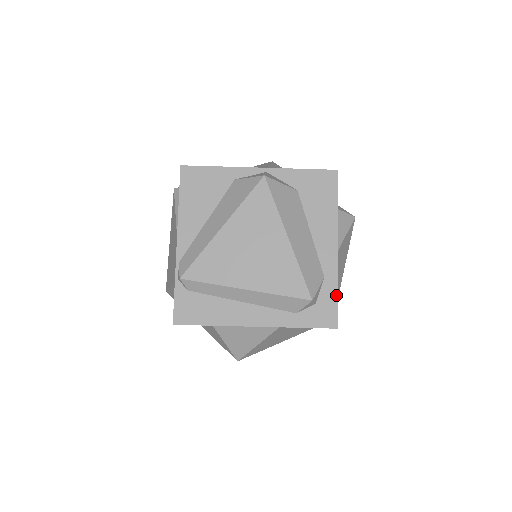
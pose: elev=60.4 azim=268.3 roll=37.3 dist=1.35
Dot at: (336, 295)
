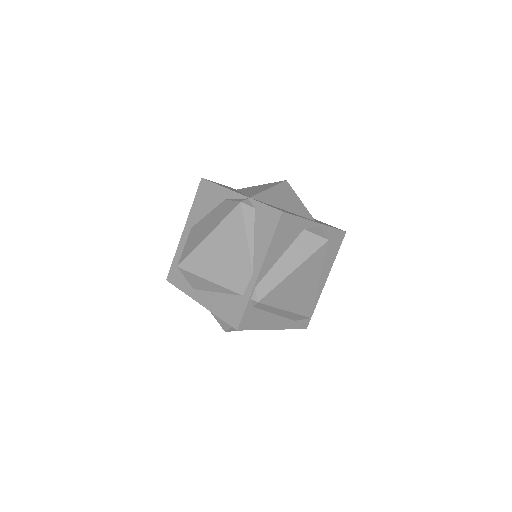
Dot at: occluded
